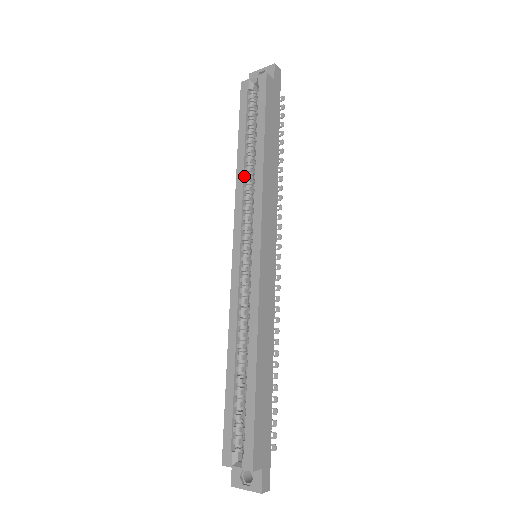
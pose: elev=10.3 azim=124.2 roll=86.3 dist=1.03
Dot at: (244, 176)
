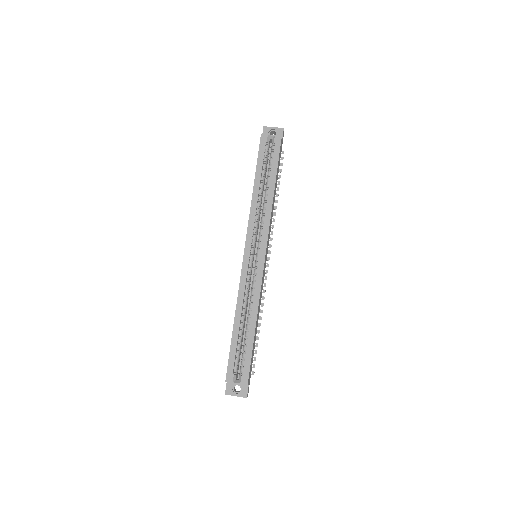
Dot at: (257, 202)
